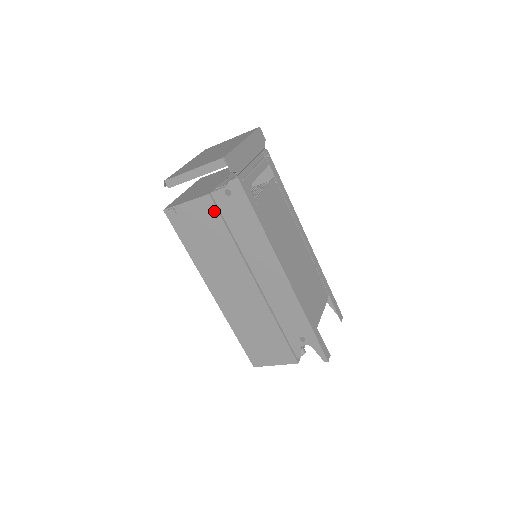
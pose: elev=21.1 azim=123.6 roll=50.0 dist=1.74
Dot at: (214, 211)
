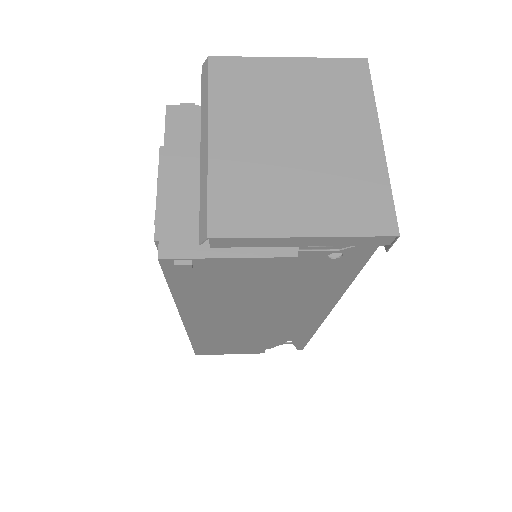
Dot at: (284, 272)
